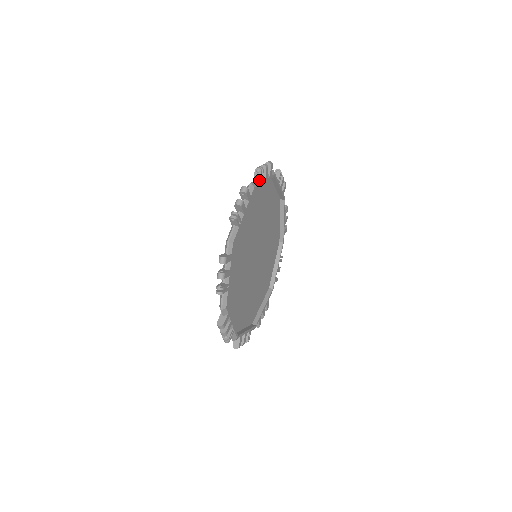
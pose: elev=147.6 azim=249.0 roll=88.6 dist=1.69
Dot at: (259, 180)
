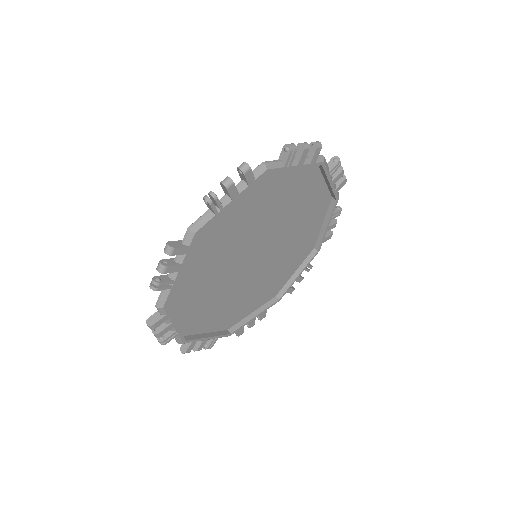
Dot at: (212, 211)
